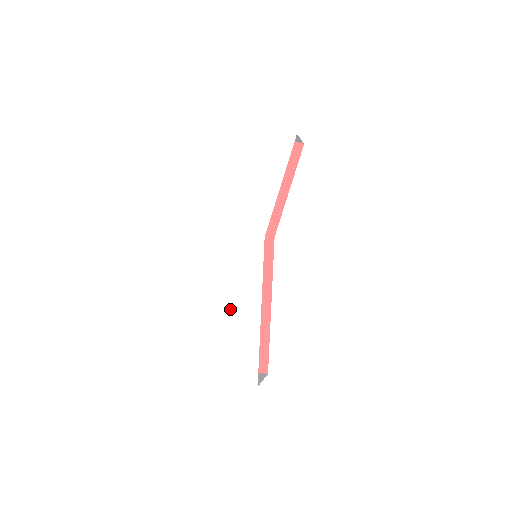
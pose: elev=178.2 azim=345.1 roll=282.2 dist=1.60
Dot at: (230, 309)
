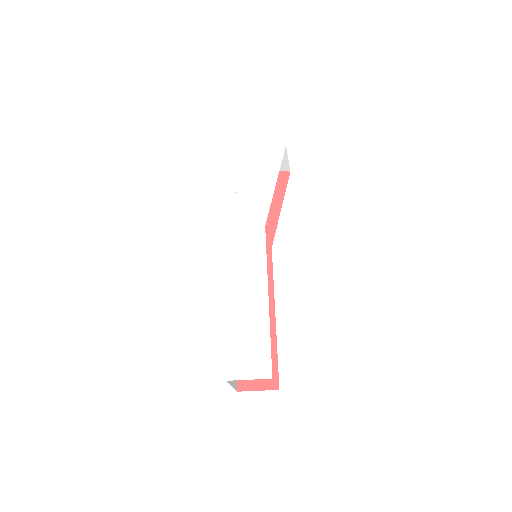
Dot at: (234, 298)
